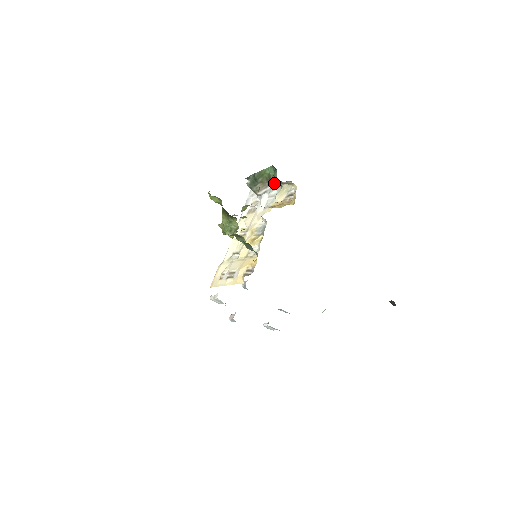
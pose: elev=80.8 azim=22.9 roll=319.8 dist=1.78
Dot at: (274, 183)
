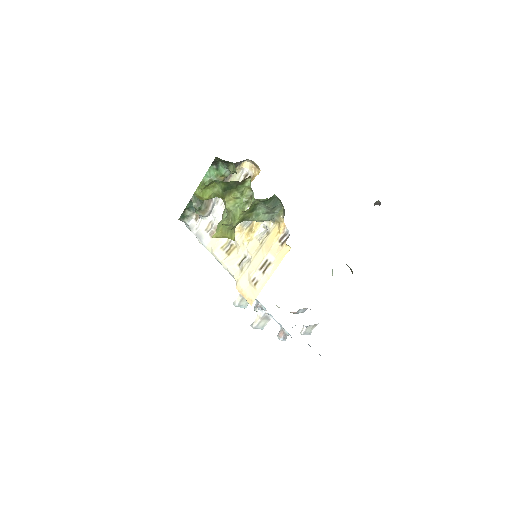
Dot at: occluded
